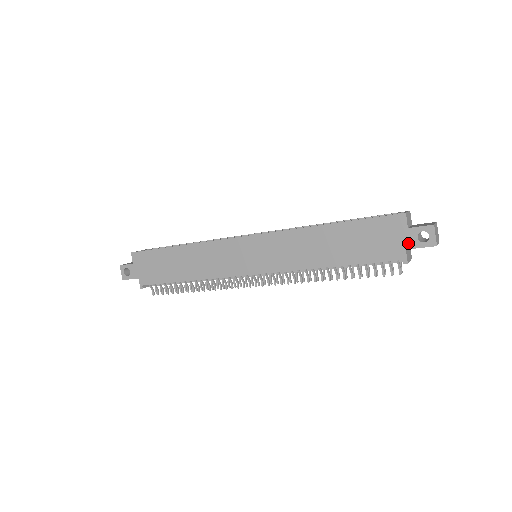
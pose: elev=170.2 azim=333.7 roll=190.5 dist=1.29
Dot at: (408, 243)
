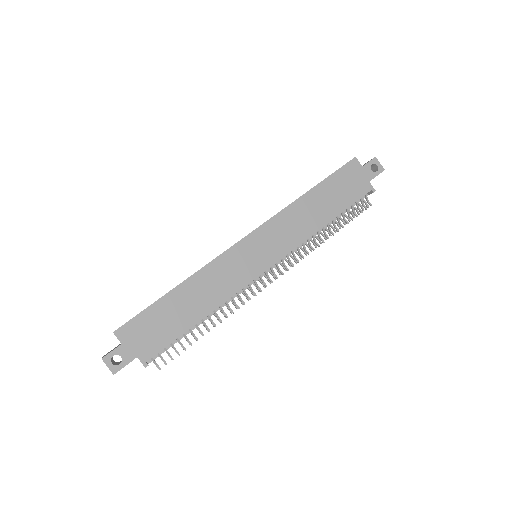
Dot at: (368, 177)
